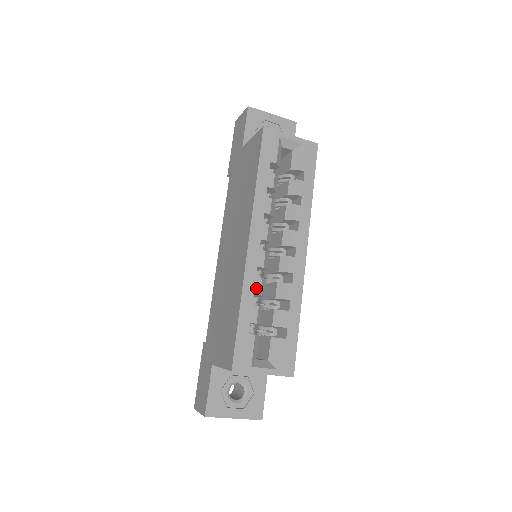
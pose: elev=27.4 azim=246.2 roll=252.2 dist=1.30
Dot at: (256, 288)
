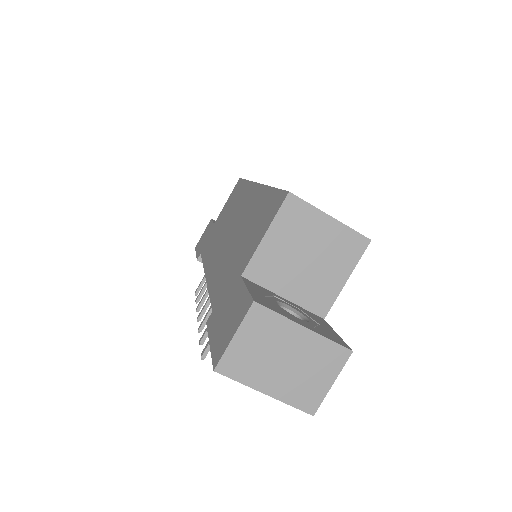
Dot at: occluded
